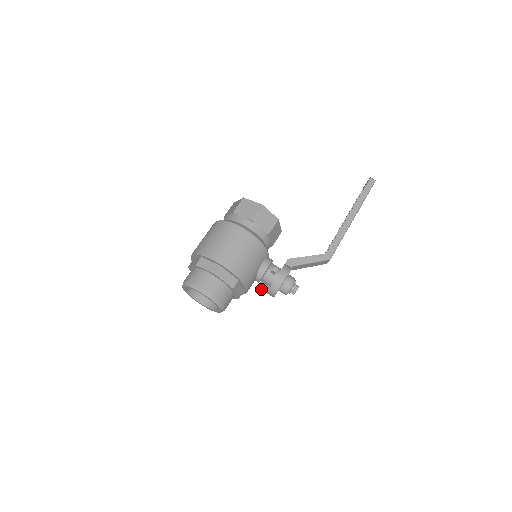
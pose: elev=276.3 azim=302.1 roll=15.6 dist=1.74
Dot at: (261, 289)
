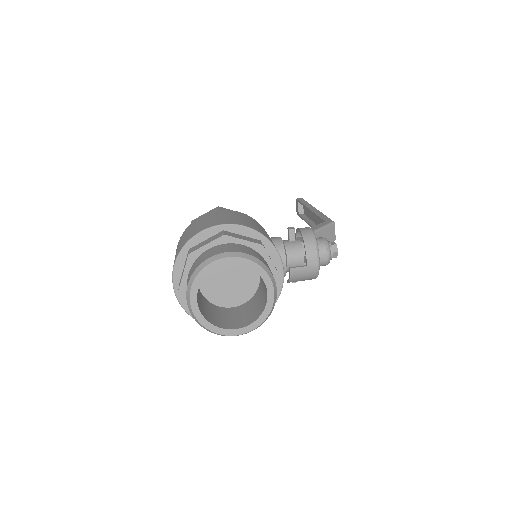
Dot at: (296, 267)
